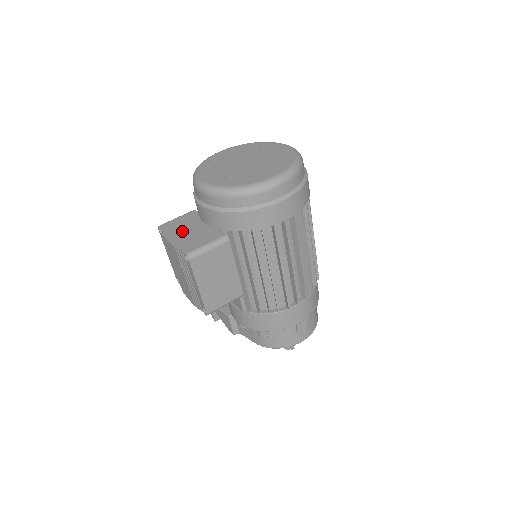
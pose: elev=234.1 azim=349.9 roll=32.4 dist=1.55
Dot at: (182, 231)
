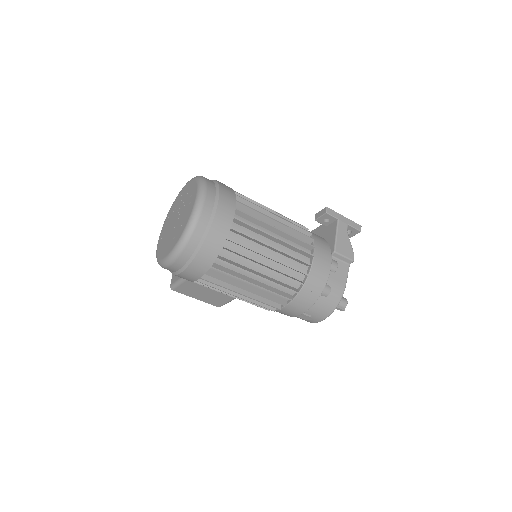
Dot at: occluded
